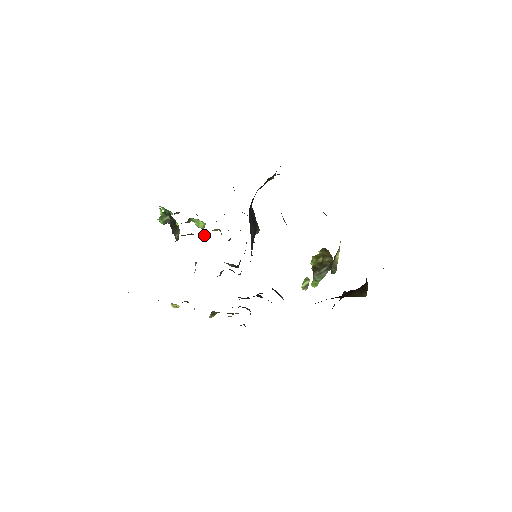
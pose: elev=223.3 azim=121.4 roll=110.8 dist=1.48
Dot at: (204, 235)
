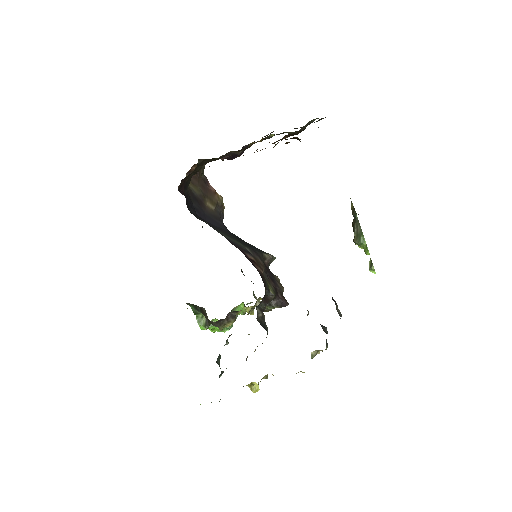
Dot at: (246, 310)
